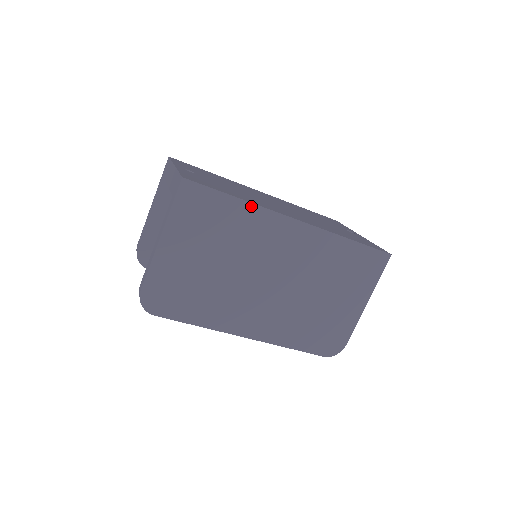
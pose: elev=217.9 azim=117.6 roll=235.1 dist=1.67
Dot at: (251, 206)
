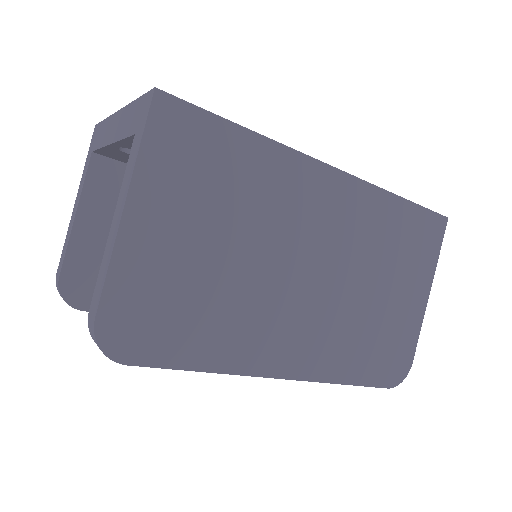
Dot at: (270, 144)
